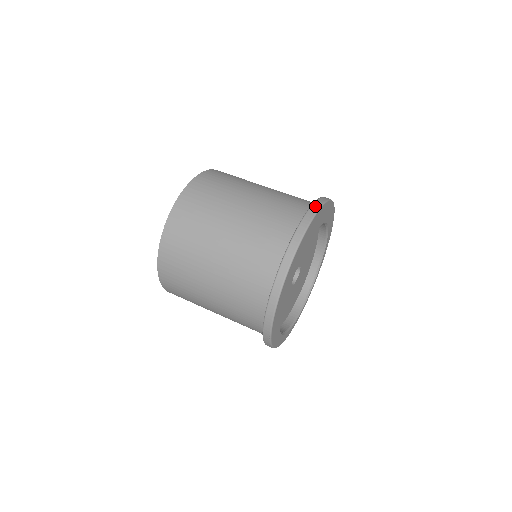
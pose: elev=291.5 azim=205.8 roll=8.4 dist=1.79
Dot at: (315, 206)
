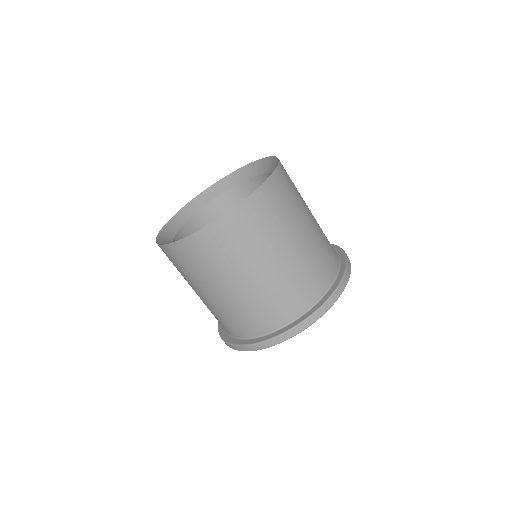
Dot at: (317, 315)
